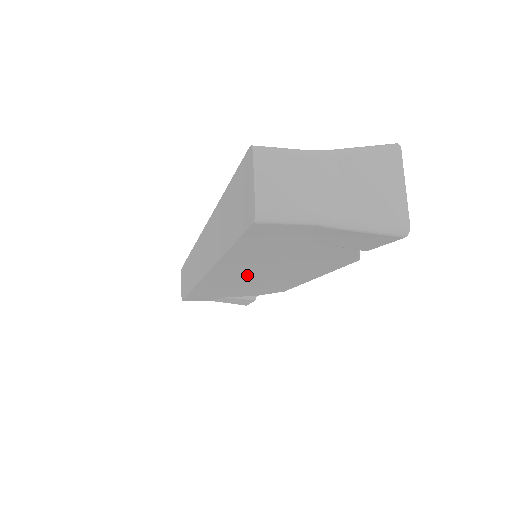
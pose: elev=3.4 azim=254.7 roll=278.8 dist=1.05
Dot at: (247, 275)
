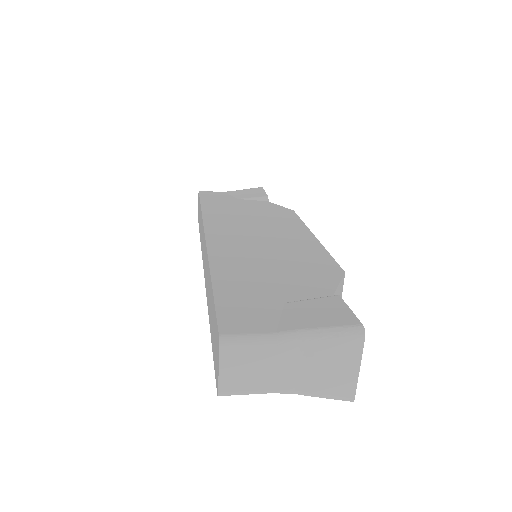
Dot at: occluded
